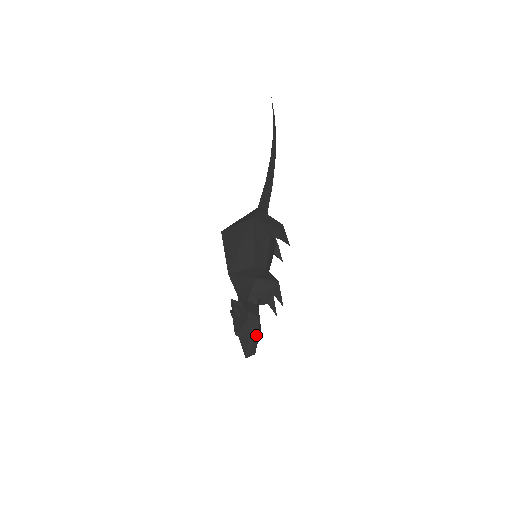
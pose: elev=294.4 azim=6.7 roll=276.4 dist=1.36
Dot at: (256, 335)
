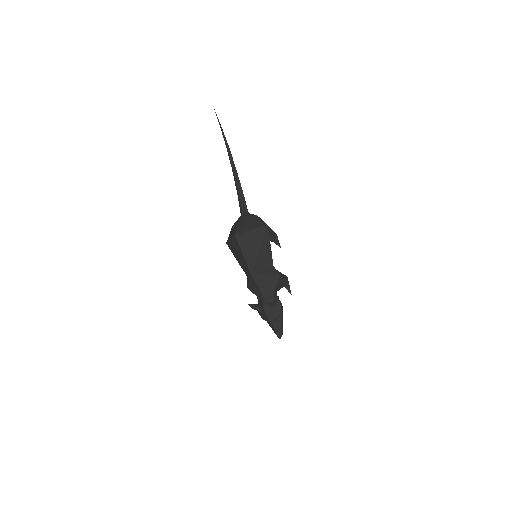
Dot at: occluded
